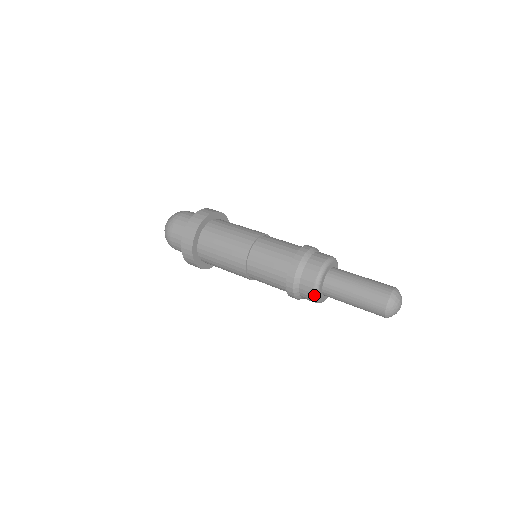
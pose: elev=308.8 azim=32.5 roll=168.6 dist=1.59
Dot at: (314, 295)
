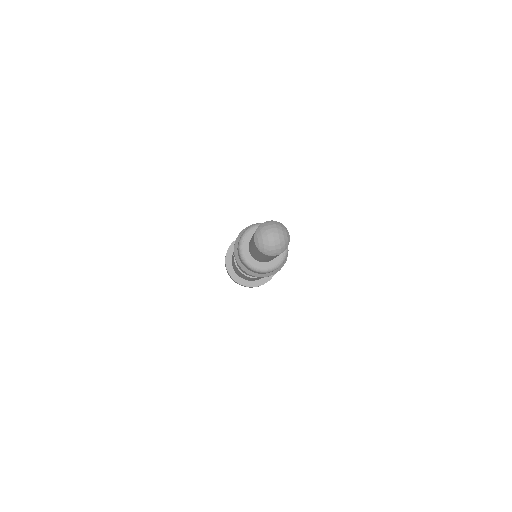
Dot at: (239, 249)
